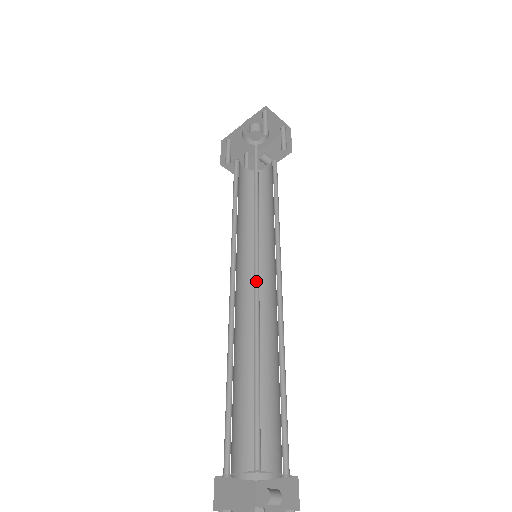
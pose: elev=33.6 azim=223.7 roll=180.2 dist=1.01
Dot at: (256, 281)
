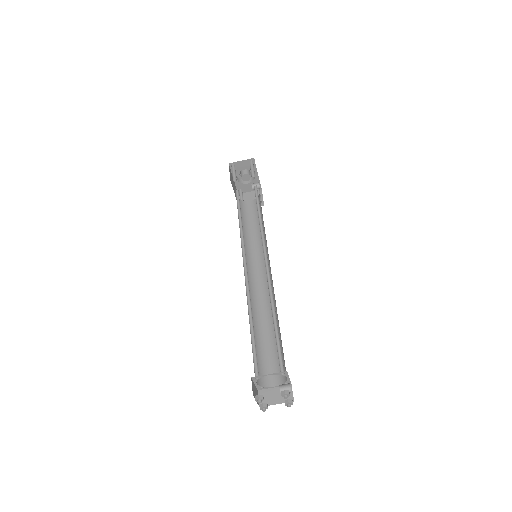
Dot at: (247, 274)
